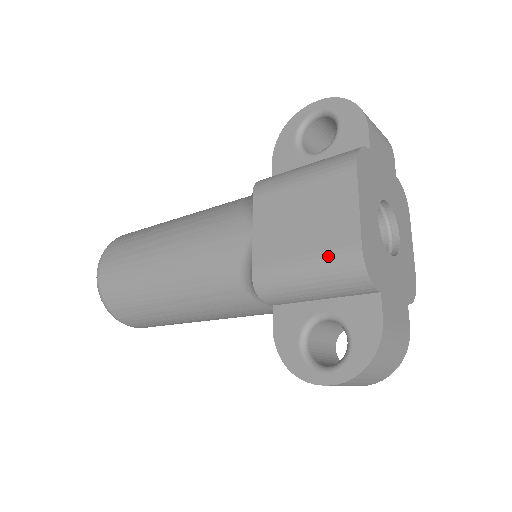
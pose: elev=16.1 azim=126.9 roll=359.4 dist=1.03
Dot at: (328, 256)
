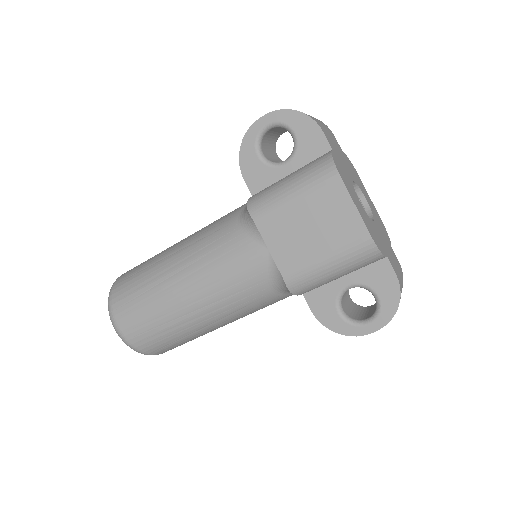
Dot at: (346, 250)
